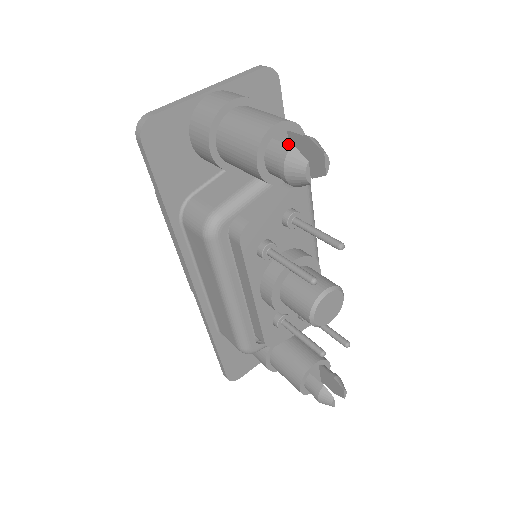
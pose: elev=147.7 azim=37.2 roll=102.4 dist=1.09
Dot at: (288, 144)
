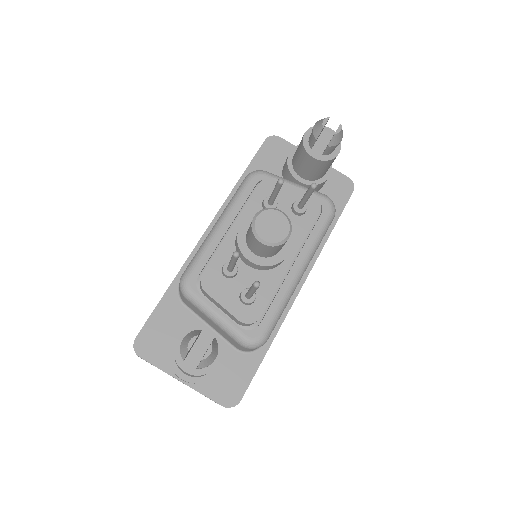
Dot at: (327, 121)
